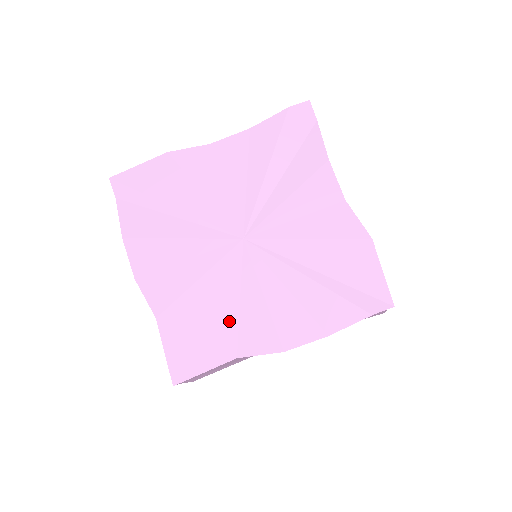
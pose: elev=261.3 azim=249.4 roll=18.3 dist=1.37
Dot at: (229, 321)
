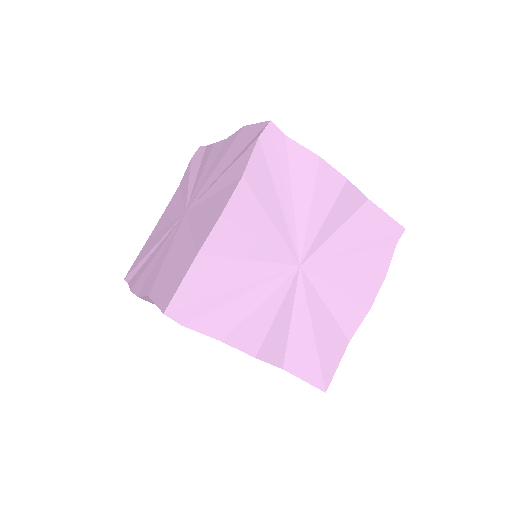
Dot at: (188, 246)
